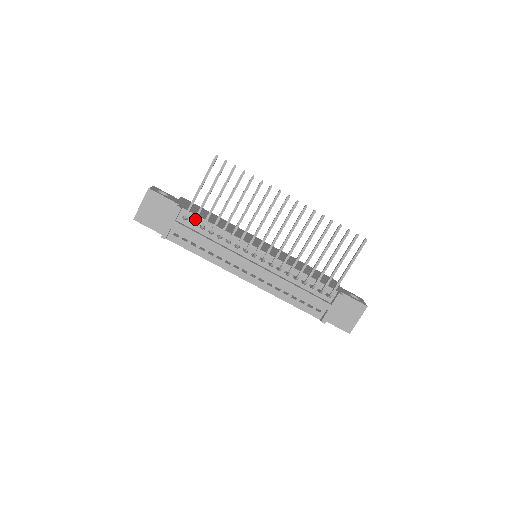
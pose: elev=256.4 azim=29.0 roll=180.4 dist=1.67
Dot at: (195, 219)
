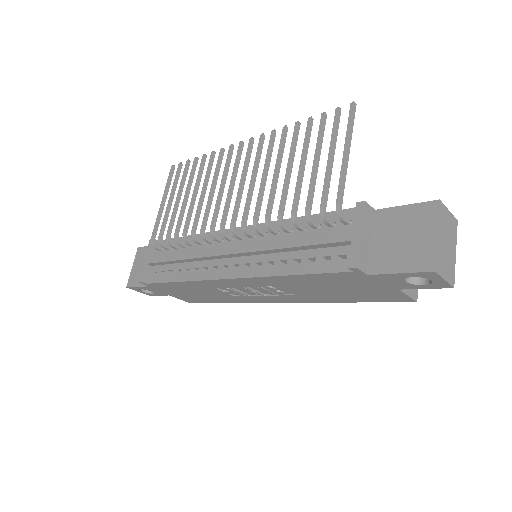
Dot at: (159, 236)
